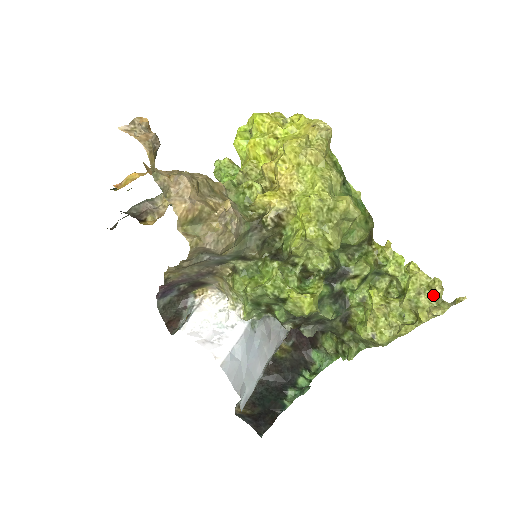
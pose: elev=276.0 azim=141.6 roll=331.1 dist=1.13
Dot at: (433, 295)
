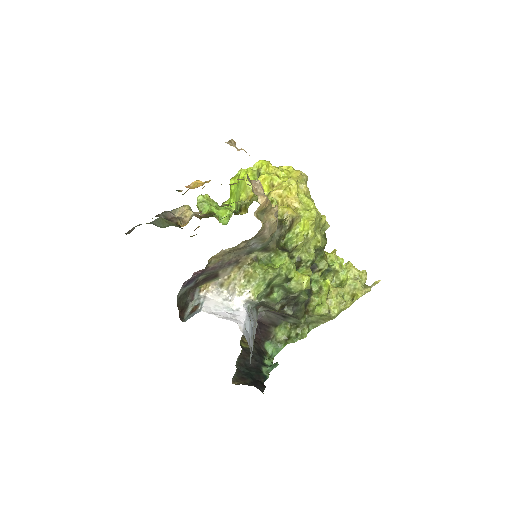
Dot at: (362, 281)
